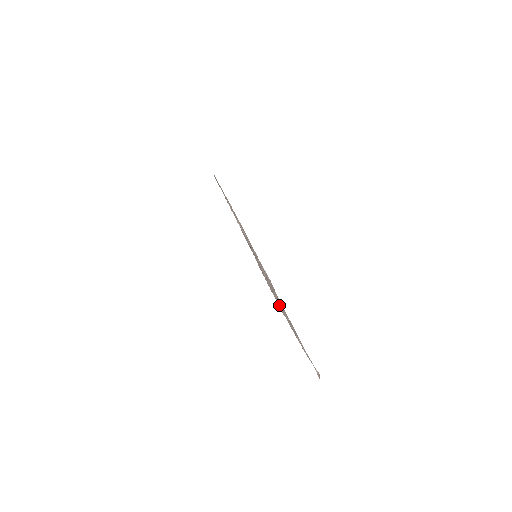
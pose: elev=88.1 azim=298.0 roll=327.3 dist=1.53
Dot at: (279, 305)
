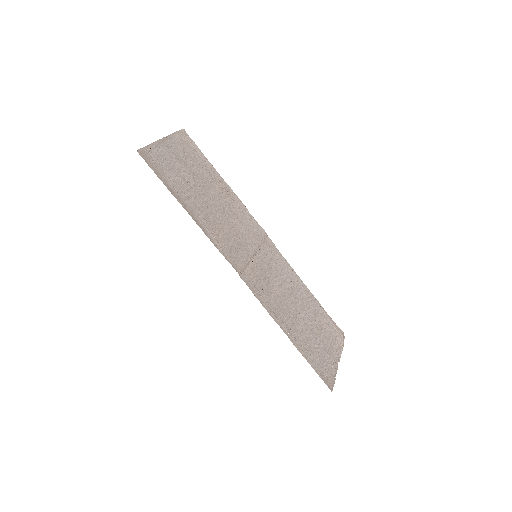
Dot at: (321, 365)
